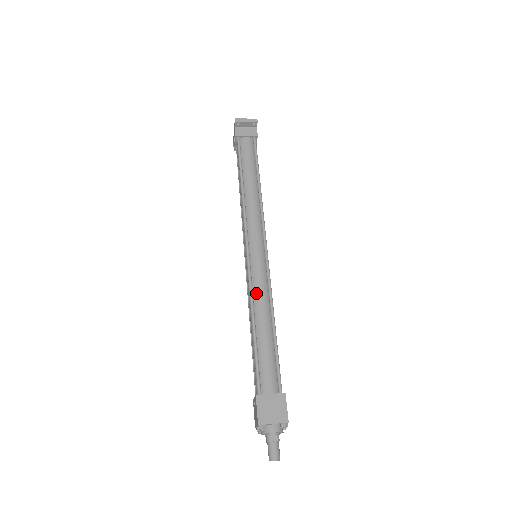
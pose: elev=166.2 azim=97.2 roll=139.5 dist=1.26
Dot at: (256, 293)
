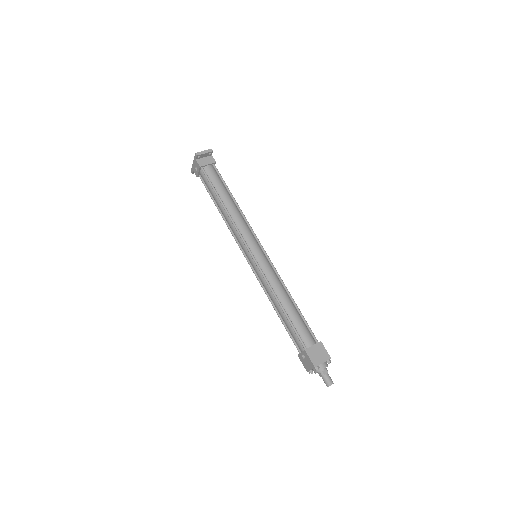
Dot at: (272, 283)
